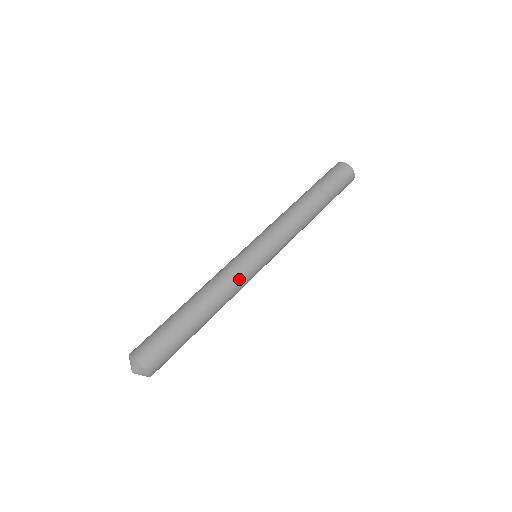
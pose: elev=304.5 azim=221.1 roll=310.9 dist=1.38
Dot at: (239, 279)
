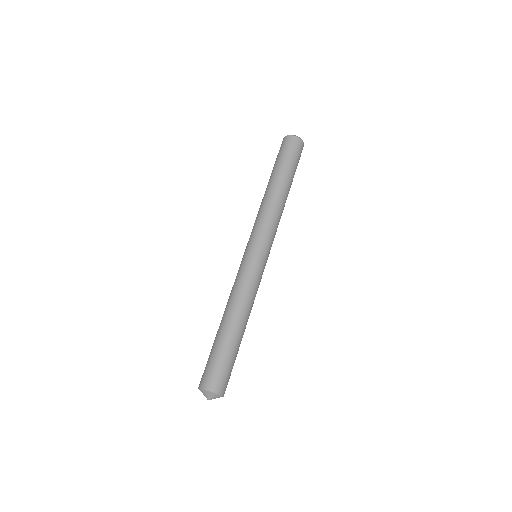
Dot at: (257, 287)
